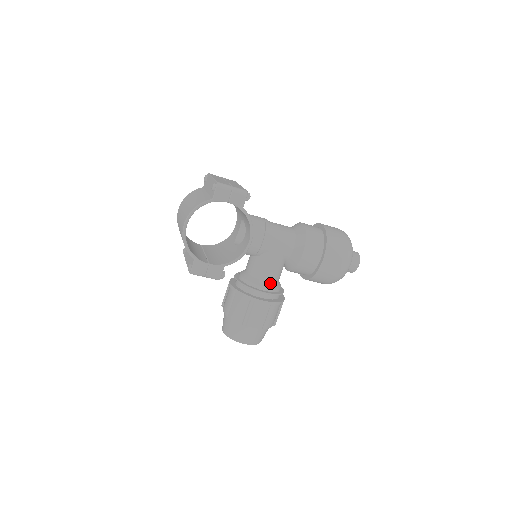
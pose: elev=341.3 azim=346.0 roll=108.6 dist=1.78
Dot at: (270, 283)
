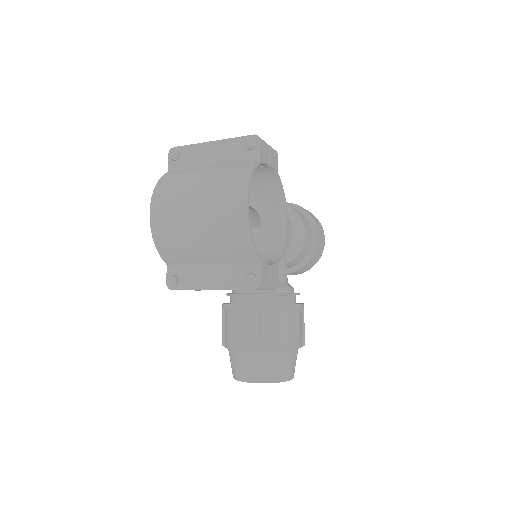
Dot at: (288, 283)
